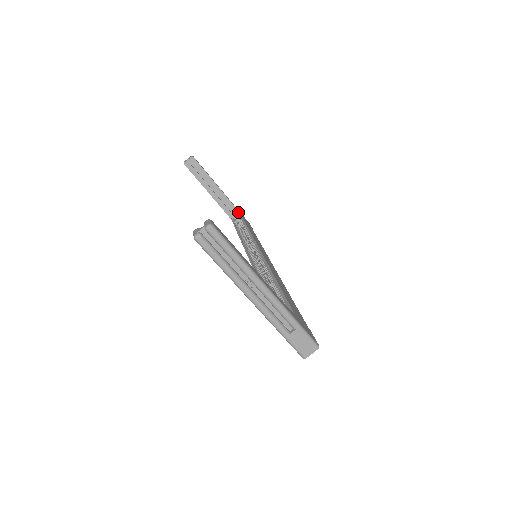
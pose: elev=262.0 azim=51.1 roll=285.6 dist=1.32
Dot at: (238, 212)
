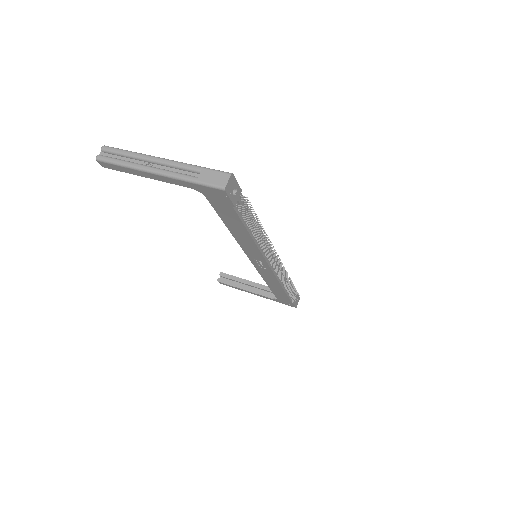
Dot at: occluded
